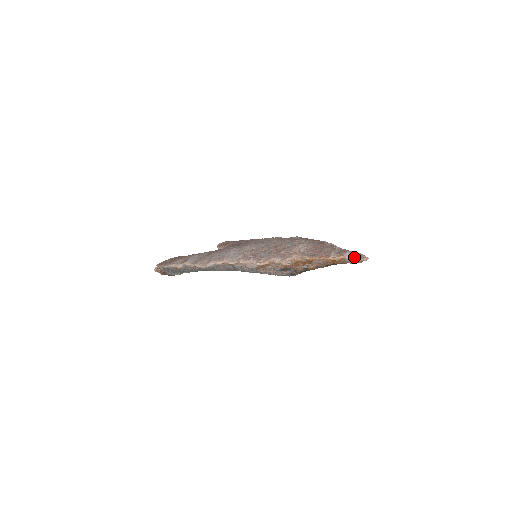
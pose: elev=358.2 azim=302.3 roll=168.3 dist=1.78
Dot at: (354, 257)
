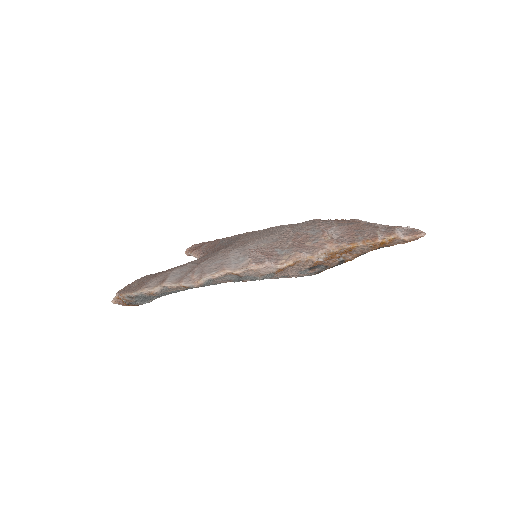
Dot at: (408, 234)
